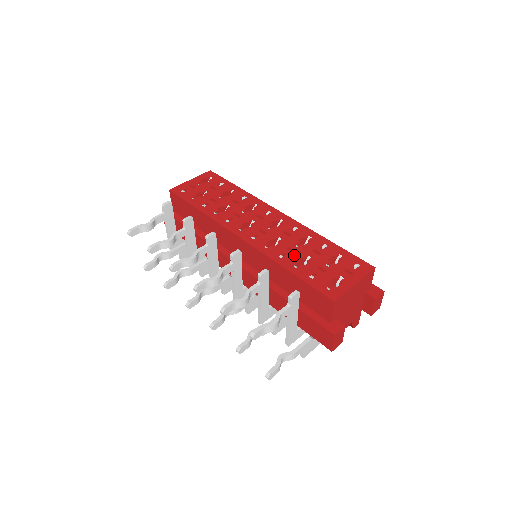
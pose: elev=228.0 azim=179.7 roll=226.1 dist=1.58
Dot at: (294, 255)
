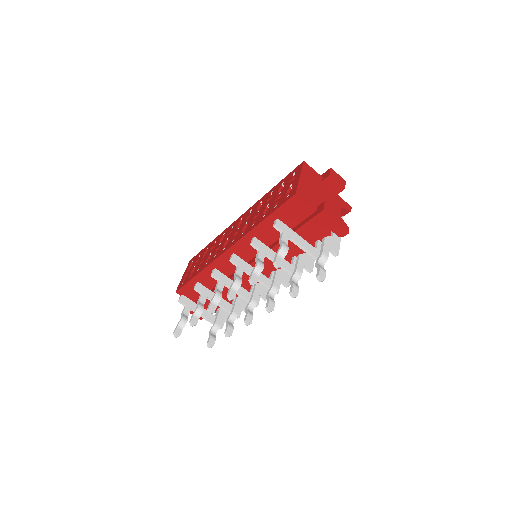
Dot at: (259, 215)
